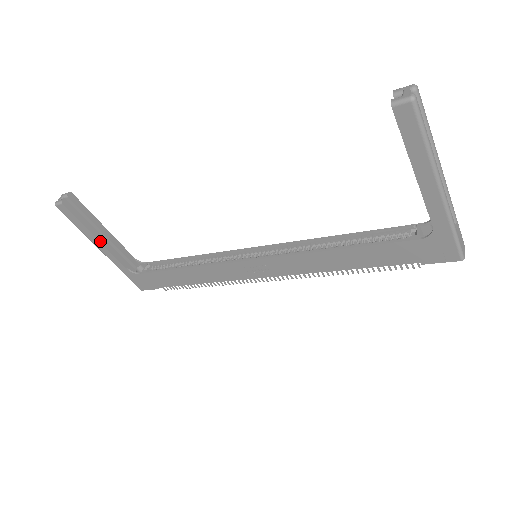
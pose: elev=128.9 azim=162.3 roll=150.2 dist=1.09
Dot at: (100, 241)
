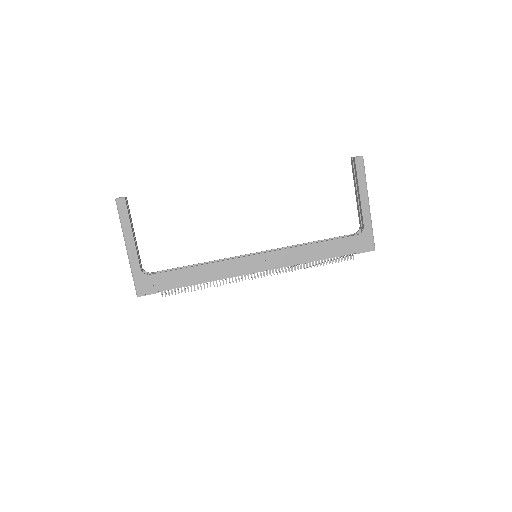
Dot at: (134, 238)
